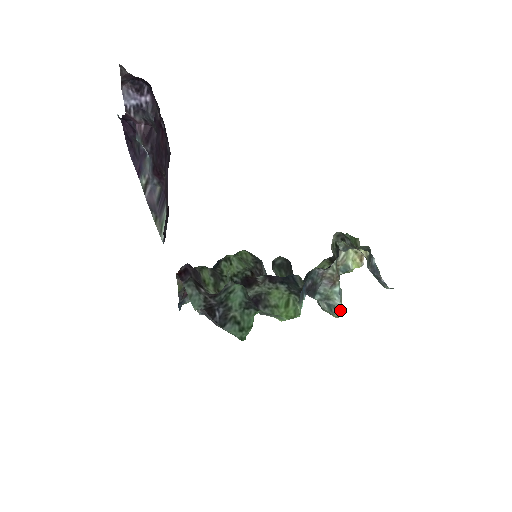
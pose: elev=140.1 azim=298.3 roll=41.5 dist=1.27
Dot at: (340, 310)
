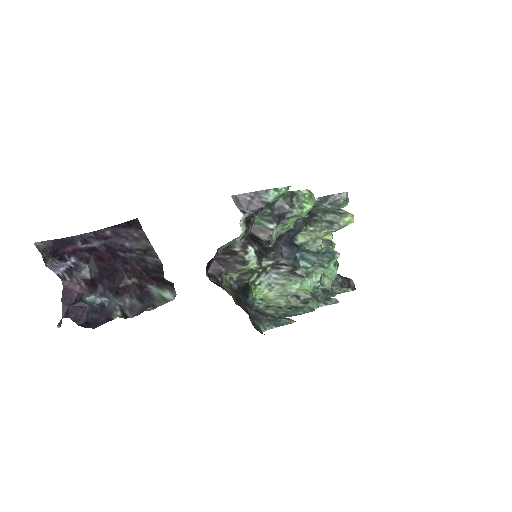
Dot at: occluded
